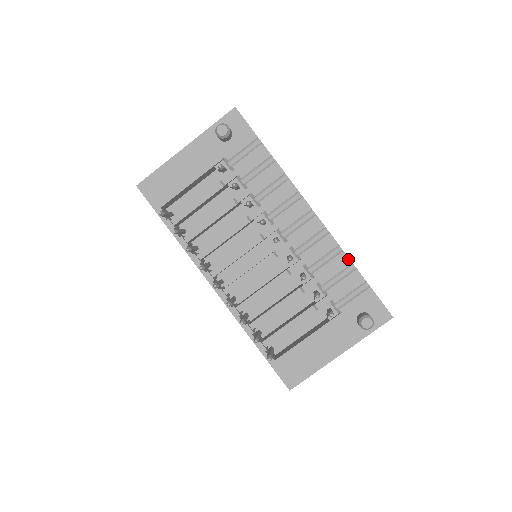
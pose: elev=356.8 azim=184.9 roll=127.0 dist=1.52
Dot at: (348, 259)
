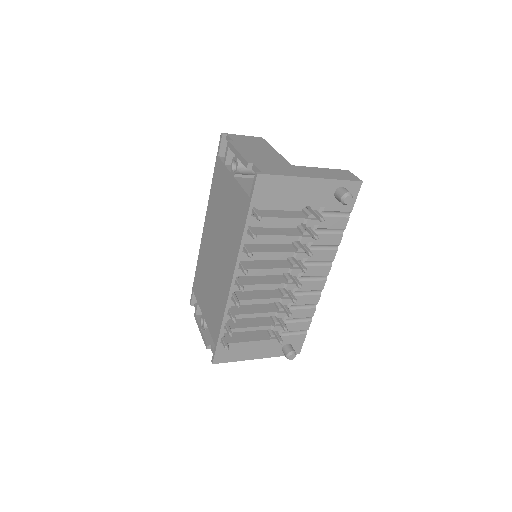
Dot at: occluded
